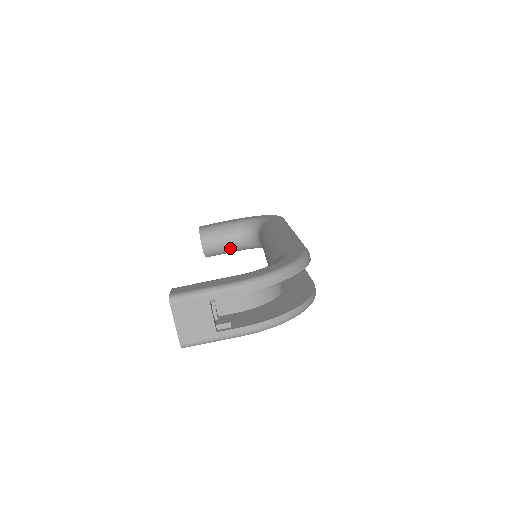
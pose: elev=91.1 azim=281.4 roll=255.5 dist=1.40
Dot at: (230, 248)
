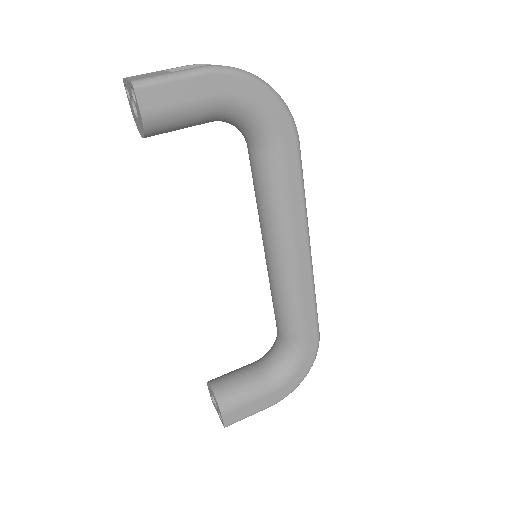
Dot at: (250, 383)
